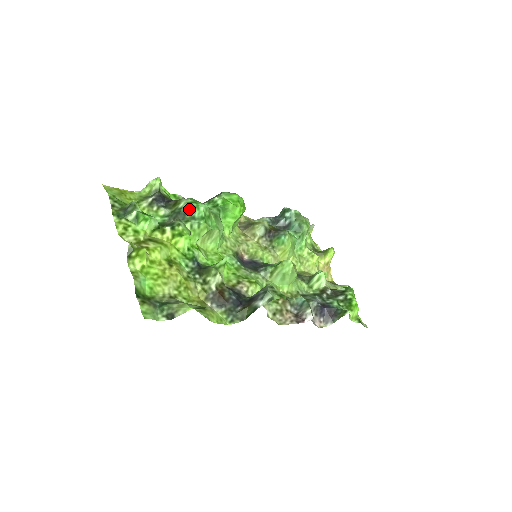
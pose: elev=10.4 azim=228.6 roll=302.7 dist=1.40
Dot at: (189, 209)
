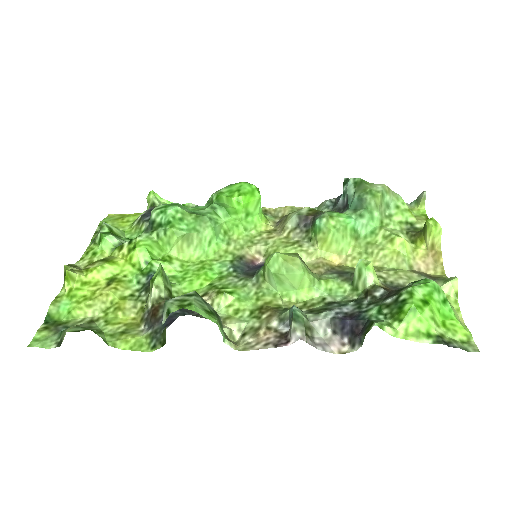
Dot at: (156, 216)
